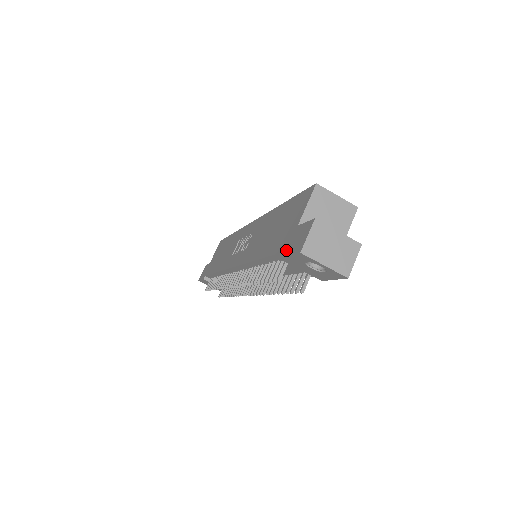
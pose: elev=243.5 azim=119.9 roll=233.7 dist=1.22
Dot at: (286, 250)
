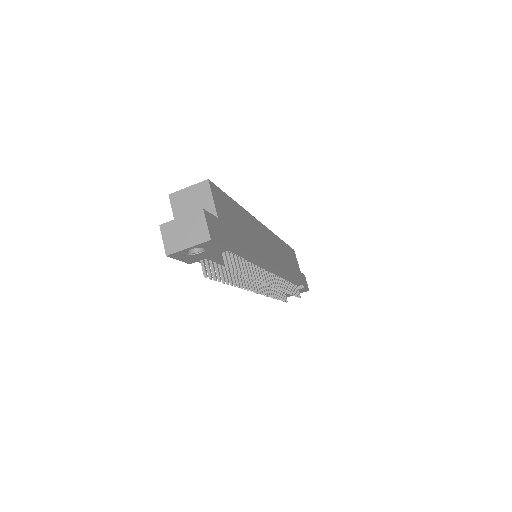
Dot at: occluded
